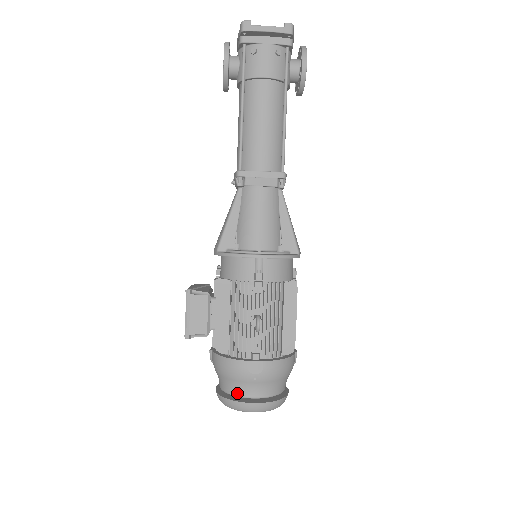
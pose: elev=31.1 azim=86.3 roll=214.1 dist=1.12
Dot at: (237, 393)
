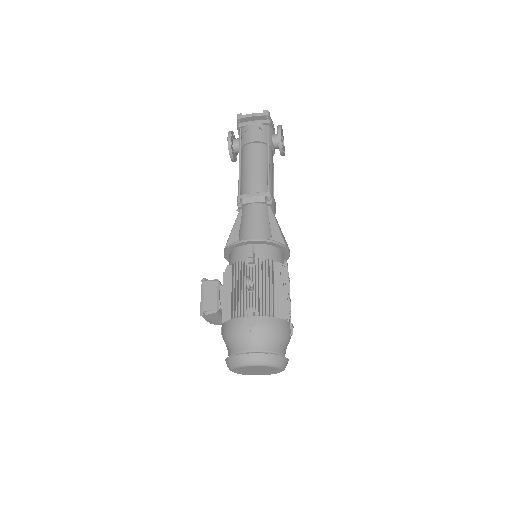
Dot at: (238, 350)
